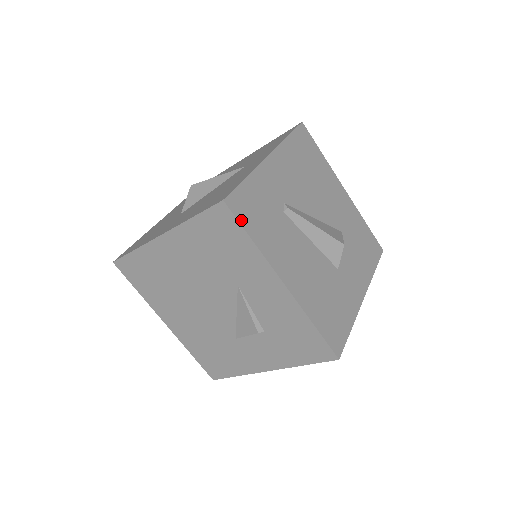
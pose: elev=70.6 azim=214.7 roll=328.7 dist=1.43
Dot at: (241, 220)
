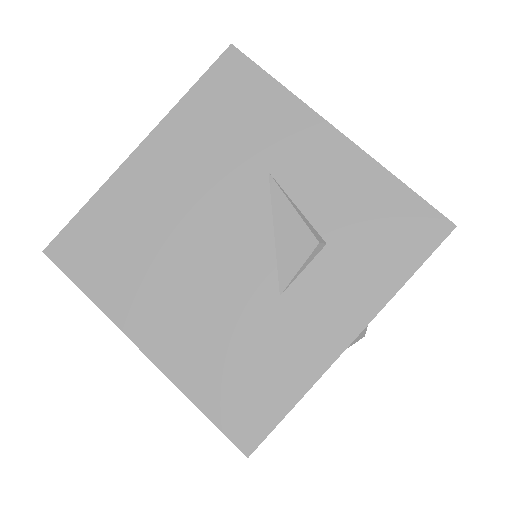
Dot at: (257, 67)
